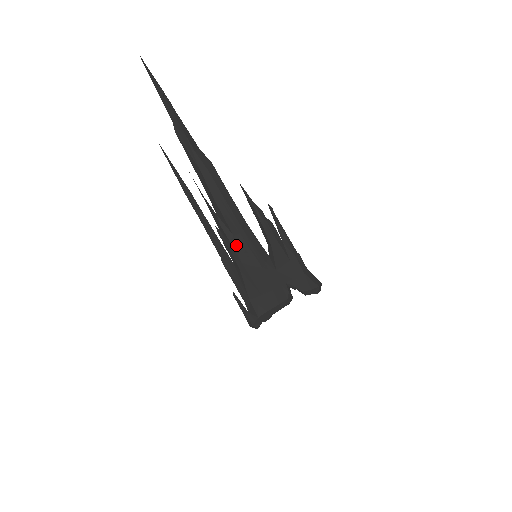
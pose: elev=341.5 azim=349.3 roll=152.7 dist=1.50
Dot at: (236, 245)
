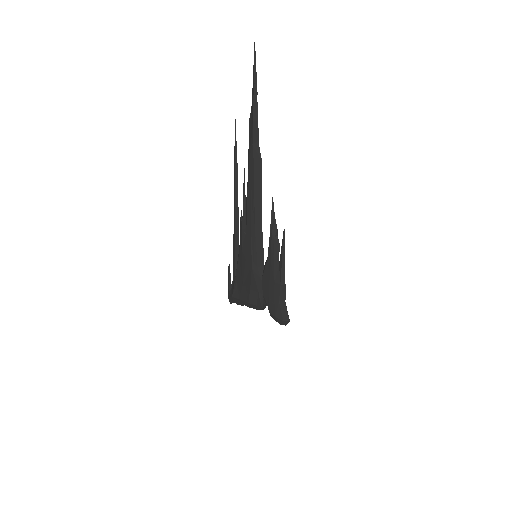
Dot at: (245, 236)
